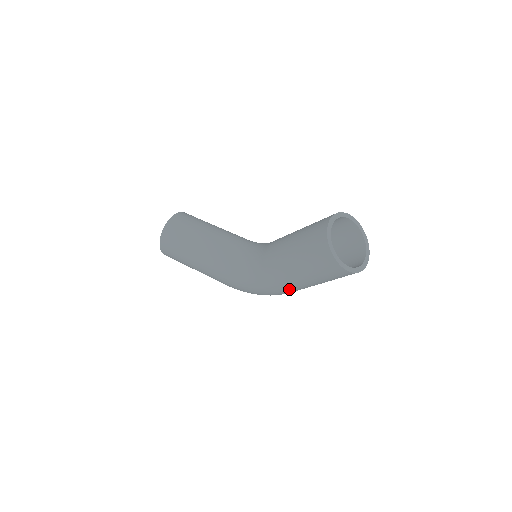
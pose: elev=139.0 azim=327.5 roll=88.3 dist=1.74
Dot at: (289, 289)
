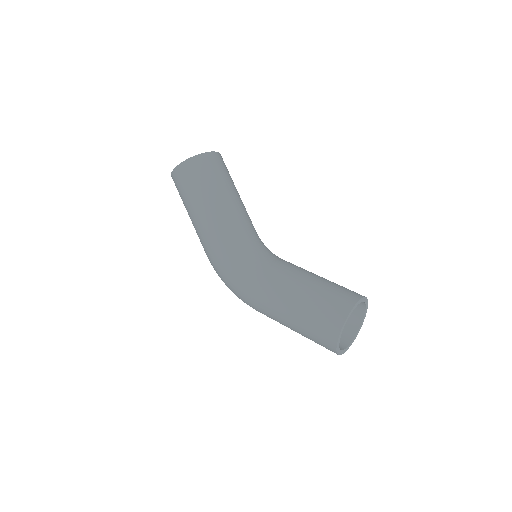
Dot at: (265, 312)
